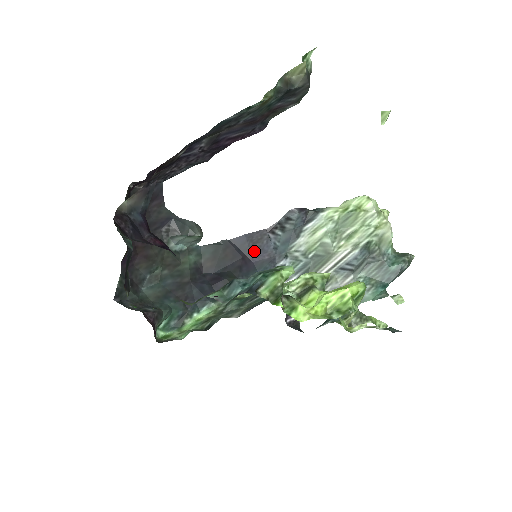
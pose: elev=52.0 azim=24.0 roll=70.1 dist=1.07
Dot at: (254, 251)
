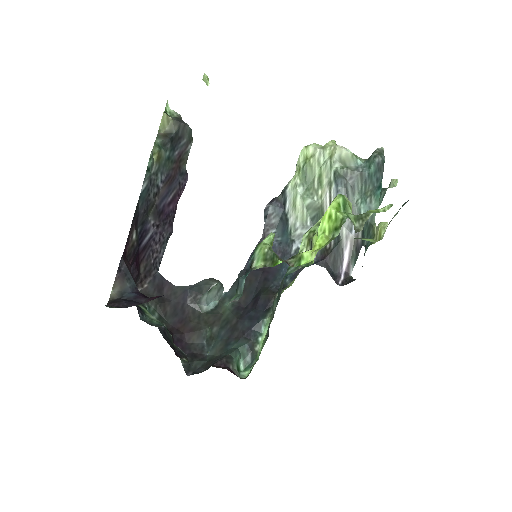
Dot at: occluded
